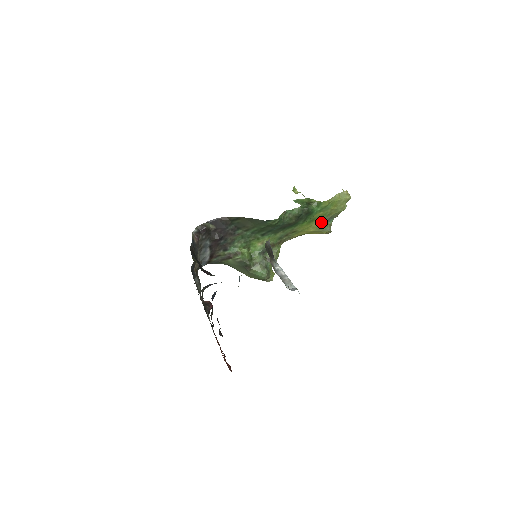
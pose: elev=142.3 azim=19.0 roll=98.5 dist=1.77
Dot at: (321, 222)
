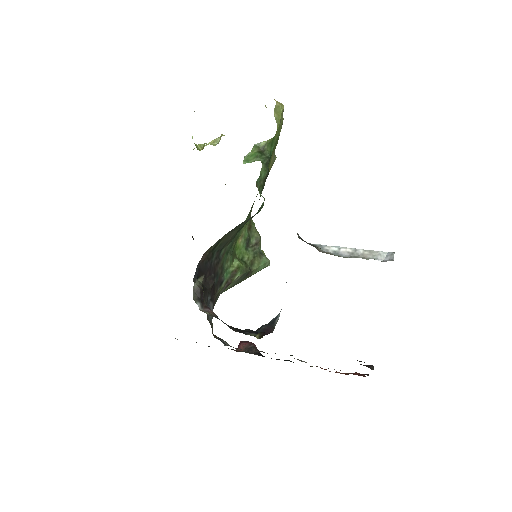
Dot at: (272, 158)
